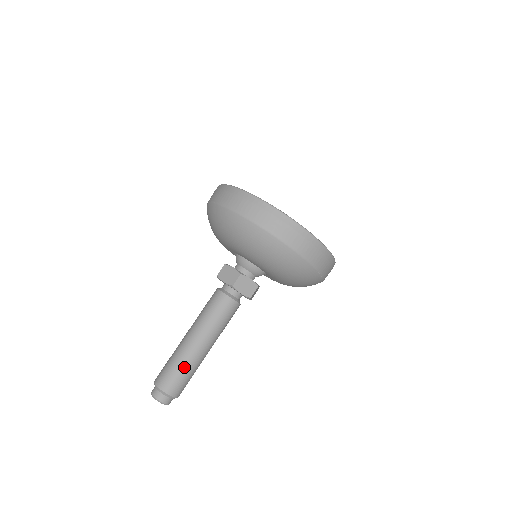
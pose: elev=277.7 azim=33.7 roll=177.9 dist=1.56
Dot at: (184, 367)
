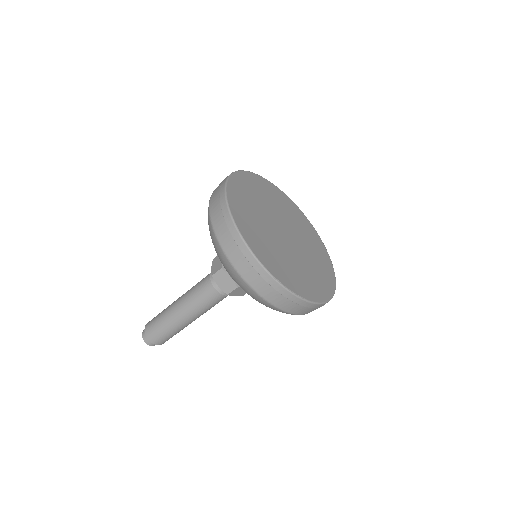
Dot at: (163, 324)
